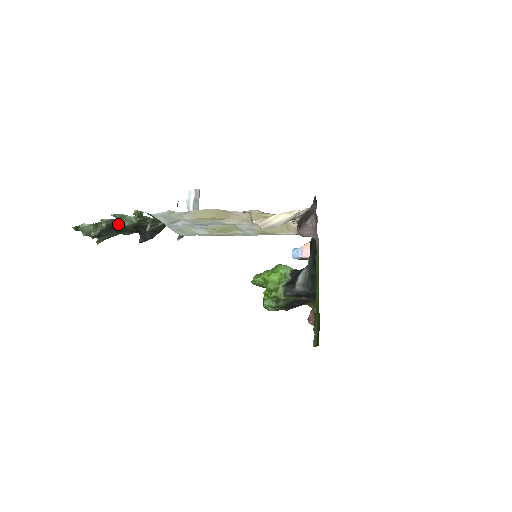
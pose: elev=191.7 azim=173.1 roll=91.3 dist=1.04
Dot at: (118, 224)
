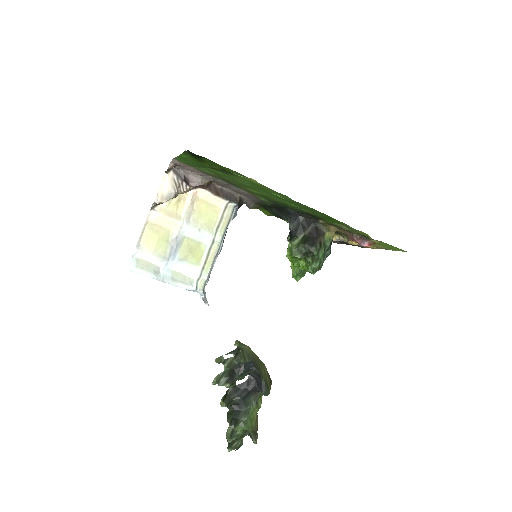
Dot at: (219, 383)
